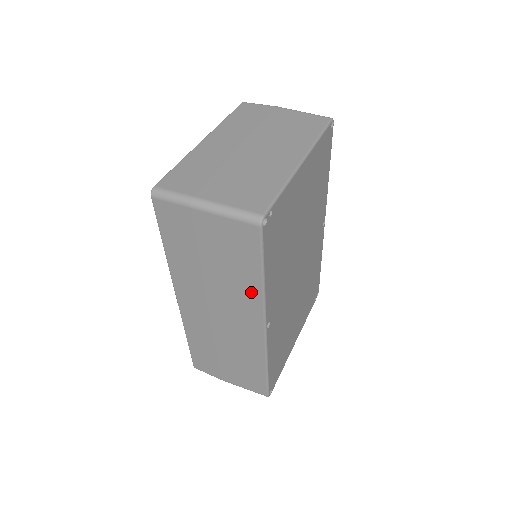
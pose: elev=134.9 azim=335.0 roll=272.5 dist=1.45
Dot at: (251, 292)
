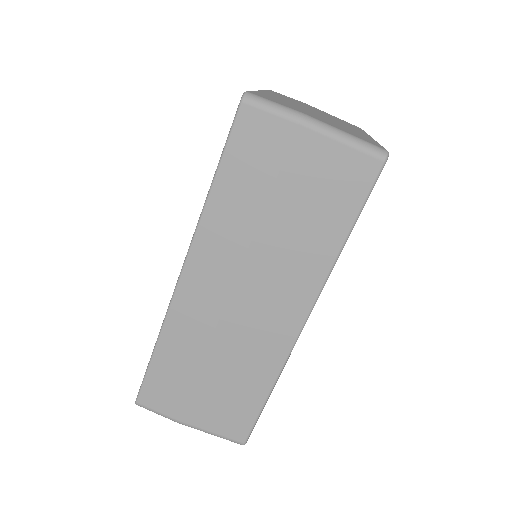
Dot at: (317, 261)
